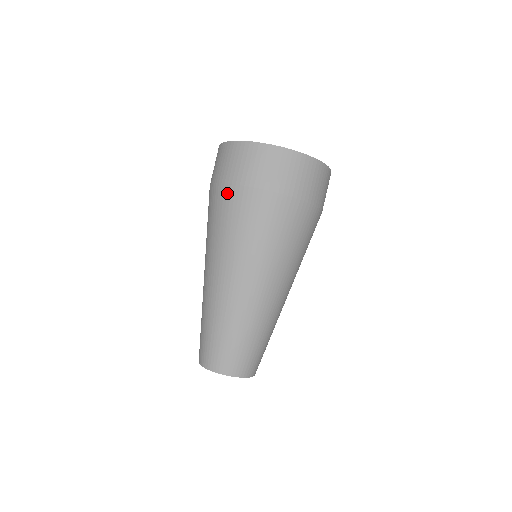
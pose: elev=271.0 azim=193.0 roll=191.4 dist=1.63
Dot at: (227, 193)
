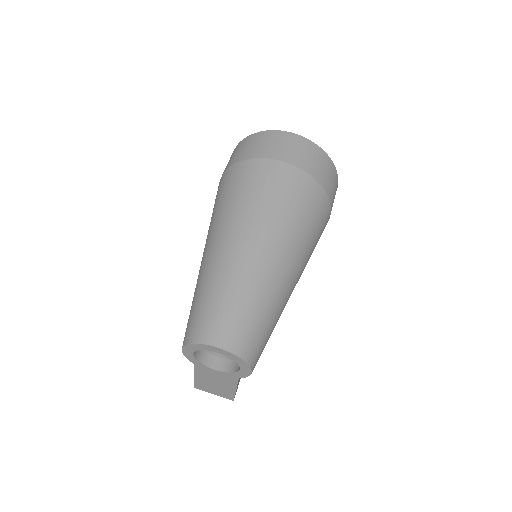
Dot at: (251, 165)
